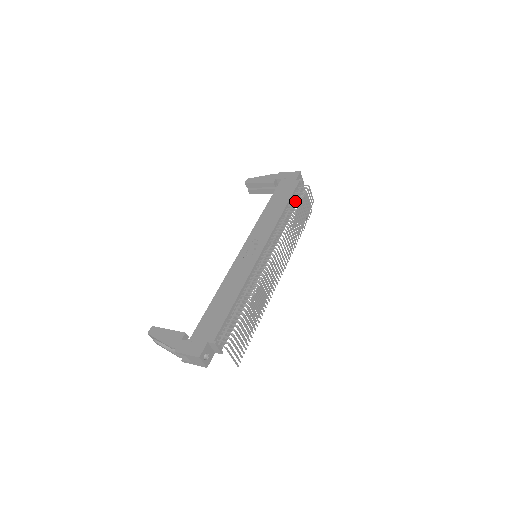
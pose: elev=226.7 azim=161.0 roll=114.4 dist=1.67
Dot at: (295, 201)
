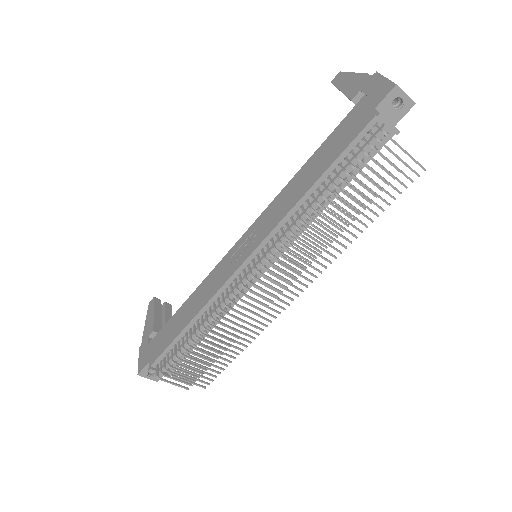
Dot at: (342, 168)
